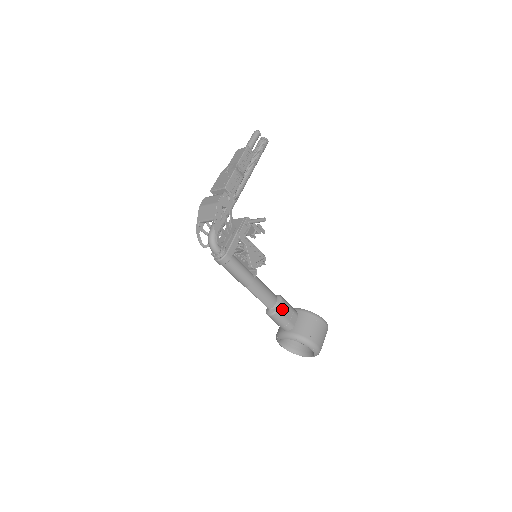
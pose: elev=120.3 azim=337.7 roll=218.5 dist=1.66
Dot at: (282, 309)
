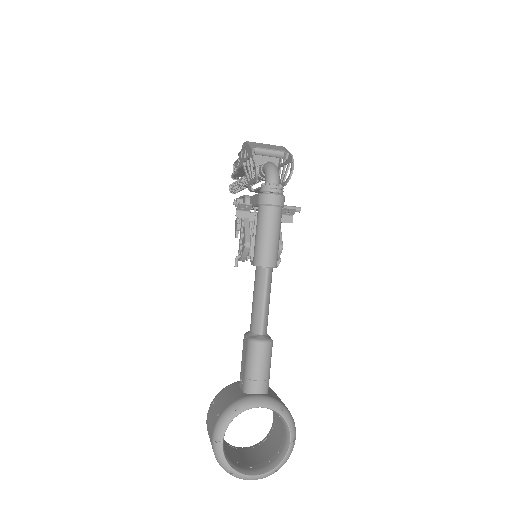
Dot at: occluded
